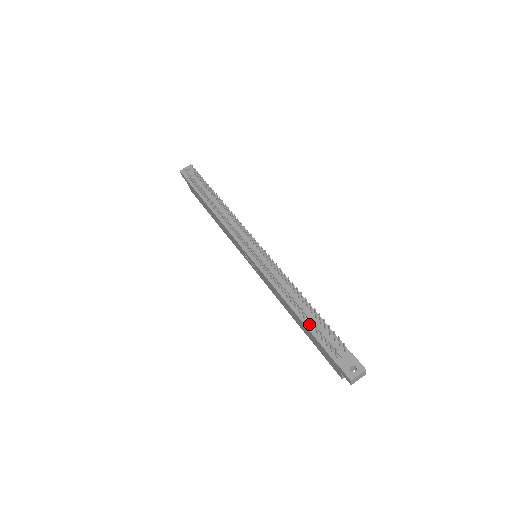
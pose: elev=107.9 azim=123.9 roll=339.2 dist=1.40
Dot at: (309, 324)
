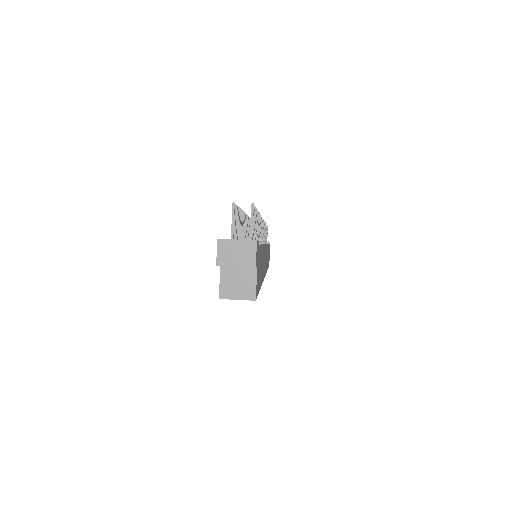
Dot at: occluded
